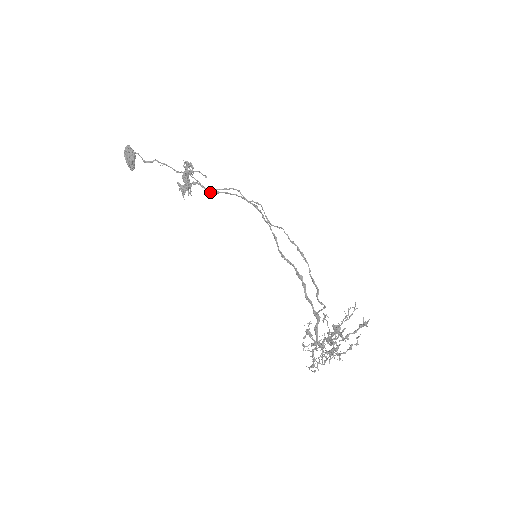
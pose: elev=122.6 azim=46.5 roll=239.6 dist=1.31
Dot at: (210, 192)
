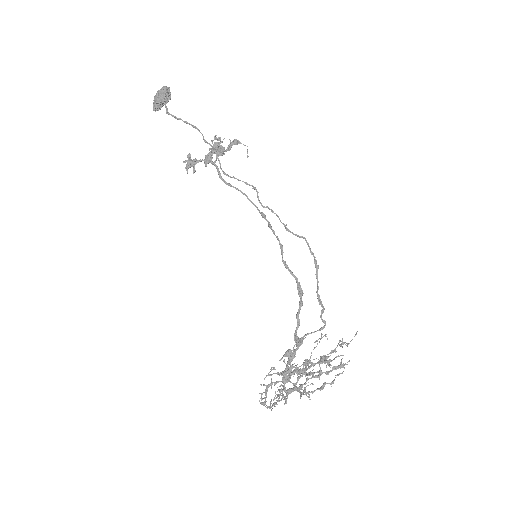
Dot at: (222, 179)
